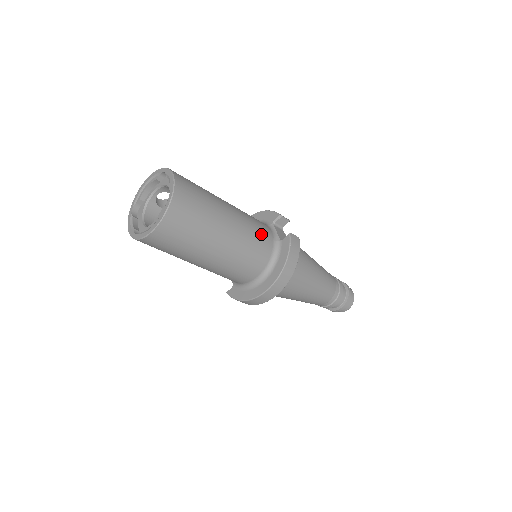
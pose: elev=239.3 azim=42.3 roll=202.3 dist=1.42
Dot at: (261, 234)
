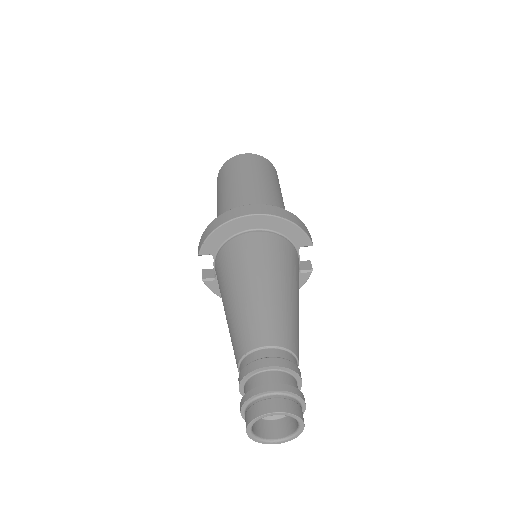
Dot at: occluded
